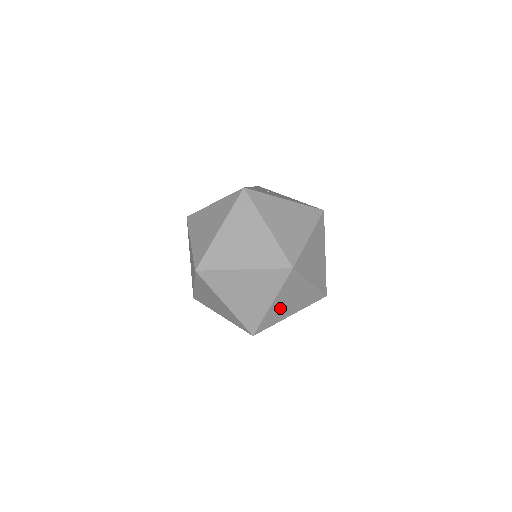
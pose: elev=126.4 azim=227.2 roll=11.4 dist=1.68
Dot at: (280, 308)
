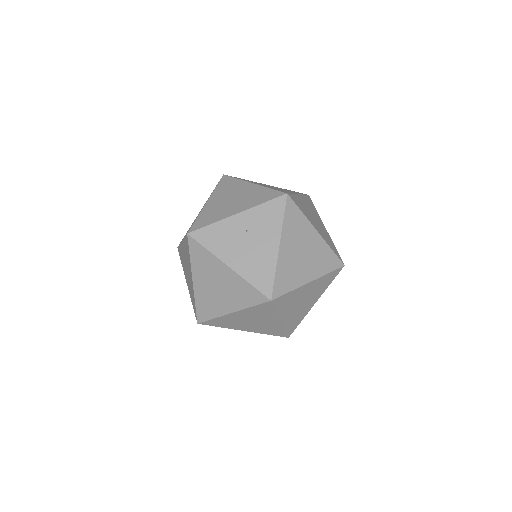
Dot at: occluded
